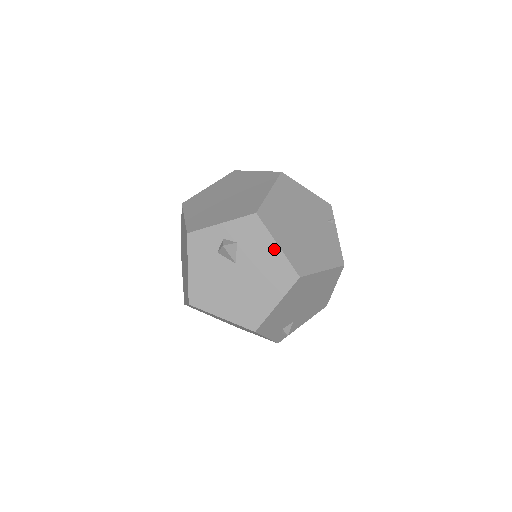
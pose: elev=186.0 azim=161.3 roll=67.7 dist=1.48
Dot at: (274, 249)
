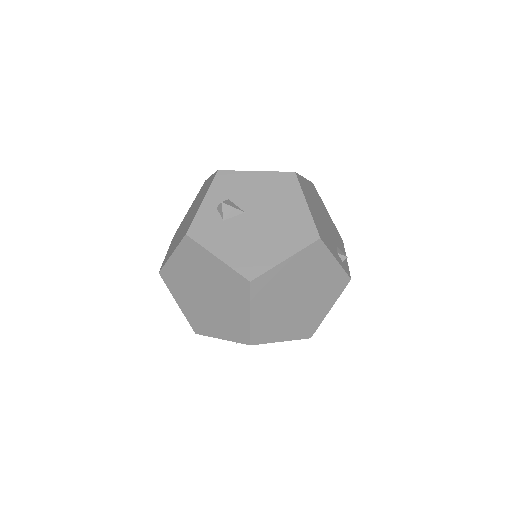
Dot at: (257, 176)
